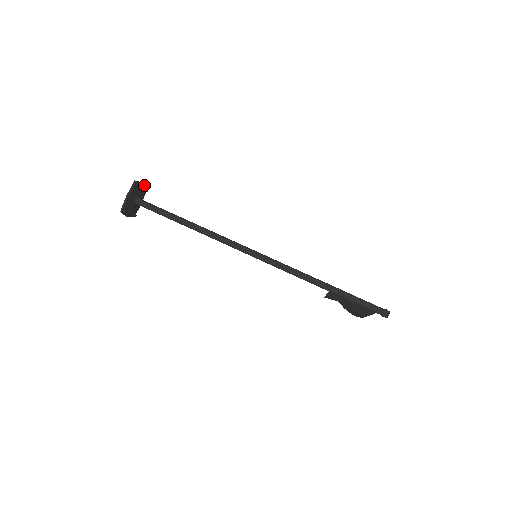
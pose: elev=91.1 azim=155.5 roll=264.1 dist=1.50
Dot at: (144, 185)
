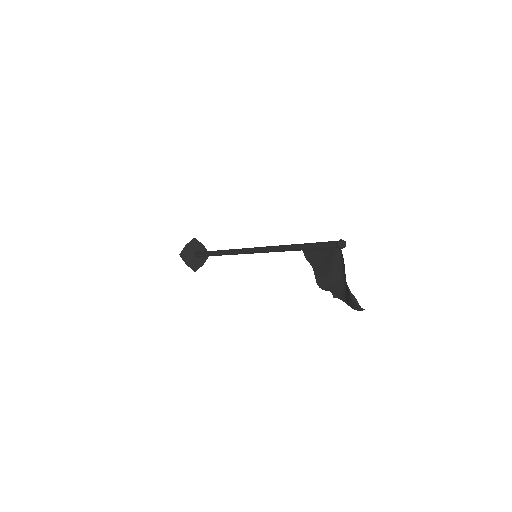
Dot at: (205, 249)
